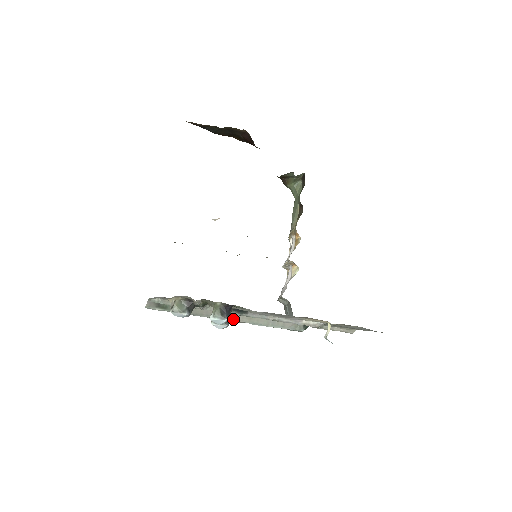
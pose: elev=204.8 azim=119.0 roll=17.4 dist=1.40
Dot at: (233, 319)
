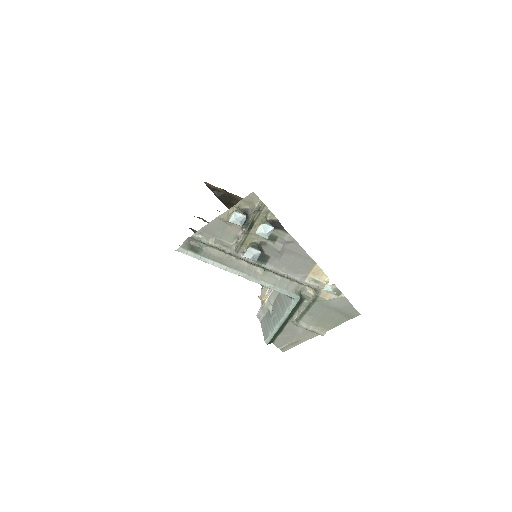
Dot at: (249, 274)
